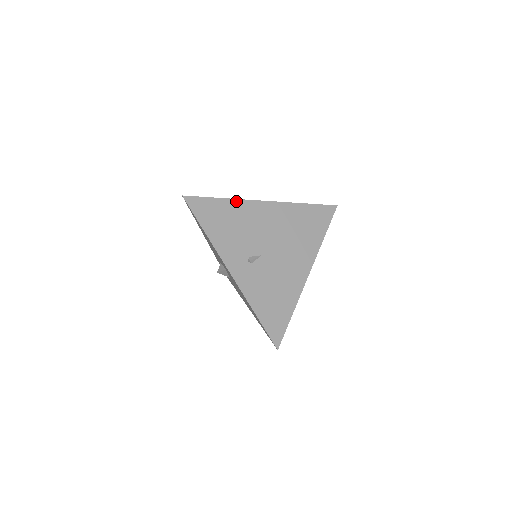
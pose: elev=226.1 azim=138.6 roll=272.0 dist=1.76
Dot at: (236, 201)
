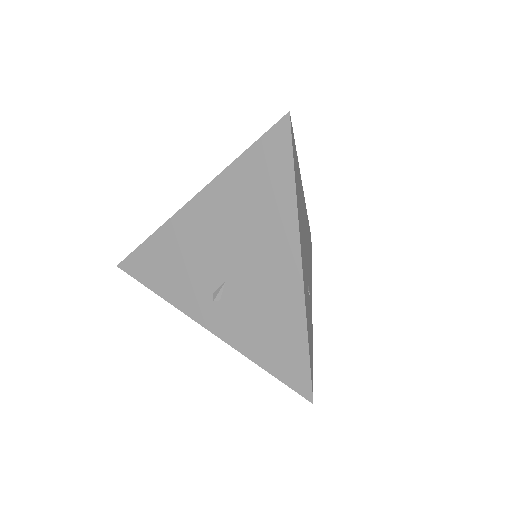
Dot at: (162, 229)
